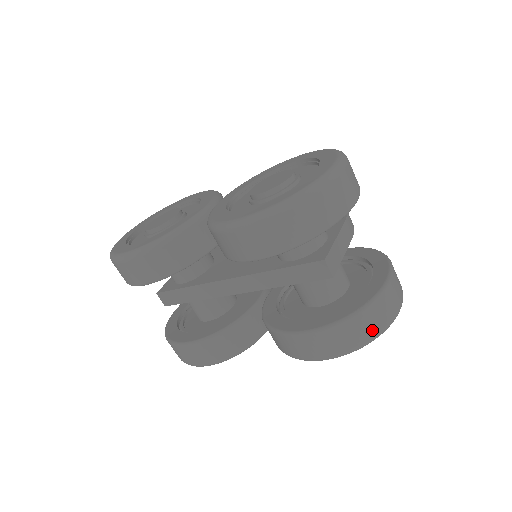
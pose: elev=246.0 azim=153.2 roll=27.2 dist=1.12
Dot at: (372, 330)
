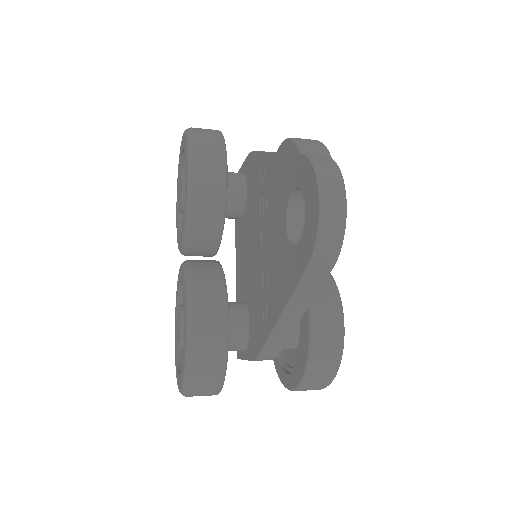
Dot at: occluded
